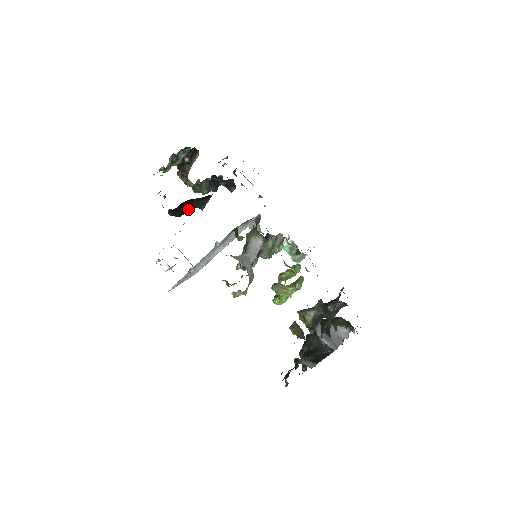
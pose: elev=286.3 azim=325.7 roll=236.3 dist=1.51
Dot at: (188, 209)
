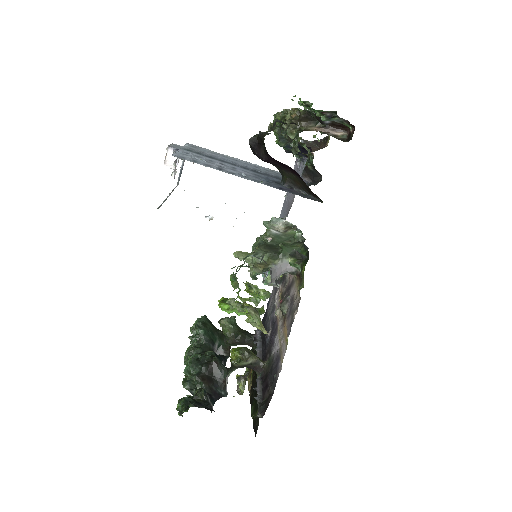
Dot at: (274, 164)
